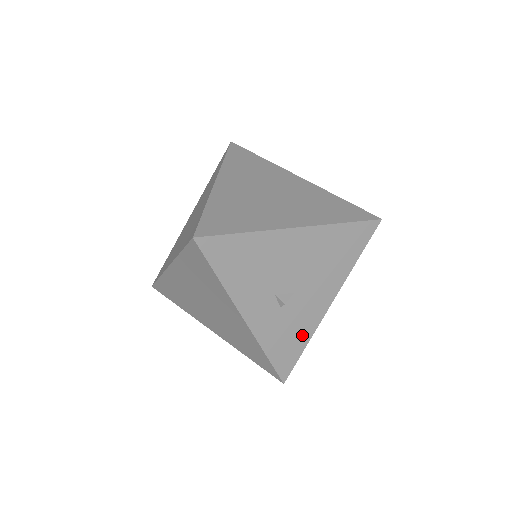
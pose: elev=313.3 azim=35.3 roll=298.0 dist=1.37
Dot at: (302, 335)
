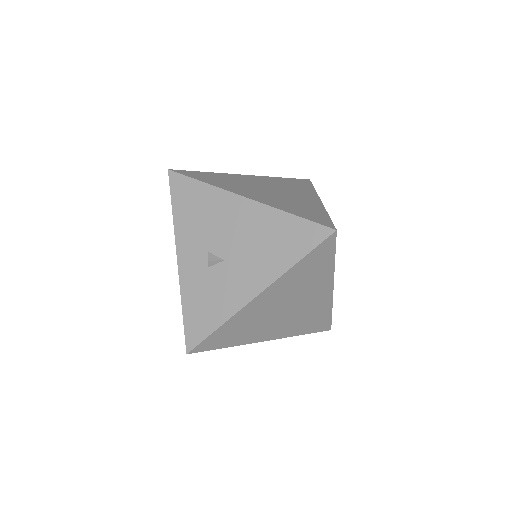
Dot at: (219, 312)
